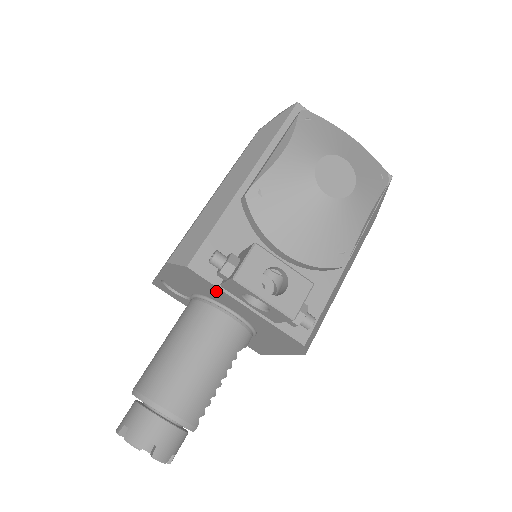
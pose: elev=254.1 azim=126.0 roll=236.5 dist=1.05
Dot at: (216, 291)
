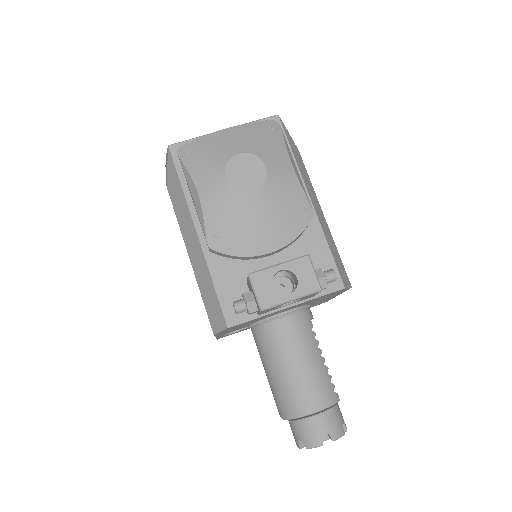
Dot at: (259, 318)
